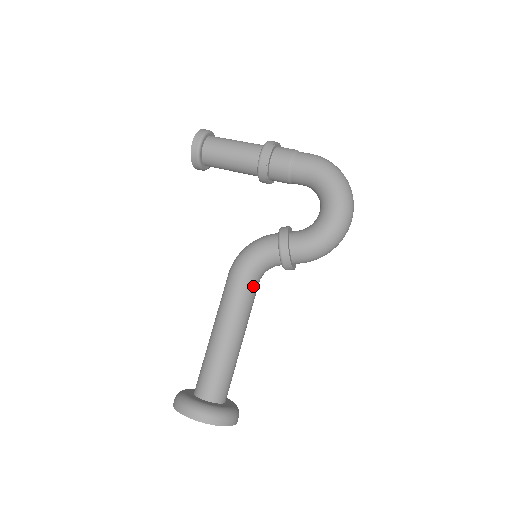
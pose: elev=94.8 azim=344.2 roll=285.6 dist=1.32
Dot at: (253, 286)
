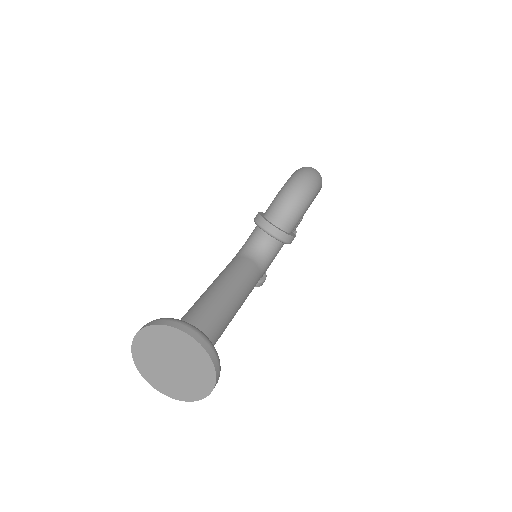
Dot at: (242, 260)
